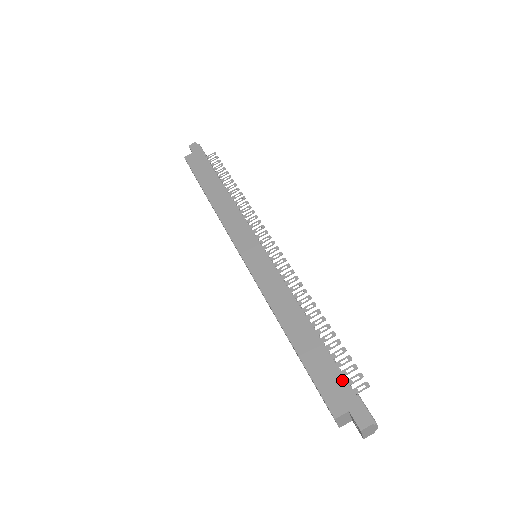
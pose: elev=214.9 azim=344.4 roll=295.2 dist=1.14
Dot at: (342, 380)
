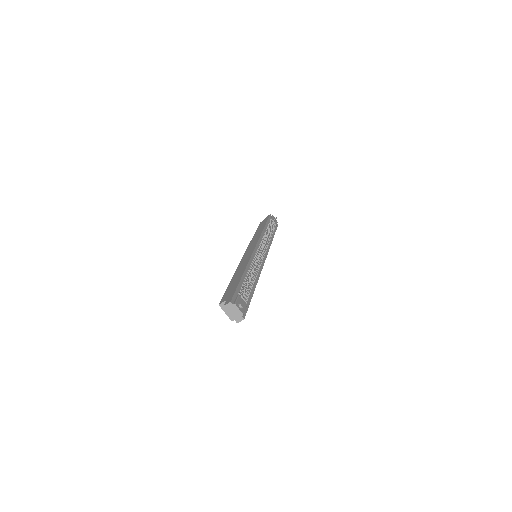
Dot at: (235, 289)
